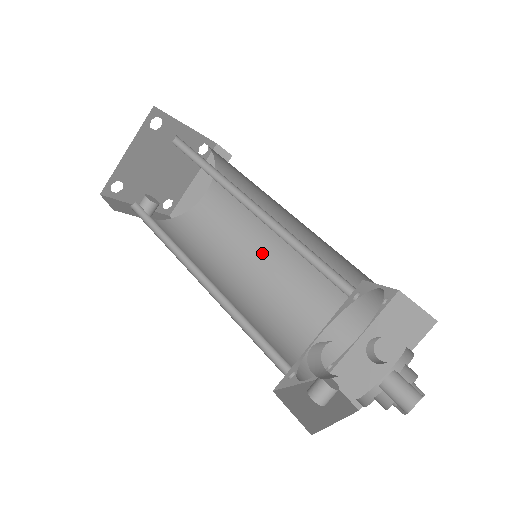
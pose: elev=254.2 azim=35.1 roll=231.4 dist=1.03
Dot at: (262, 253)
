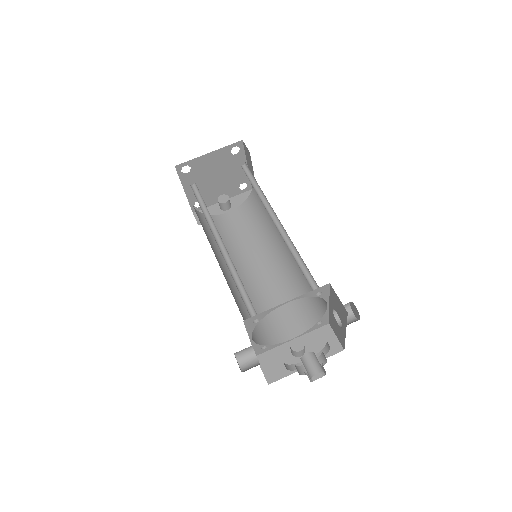
Dot at: occluded
